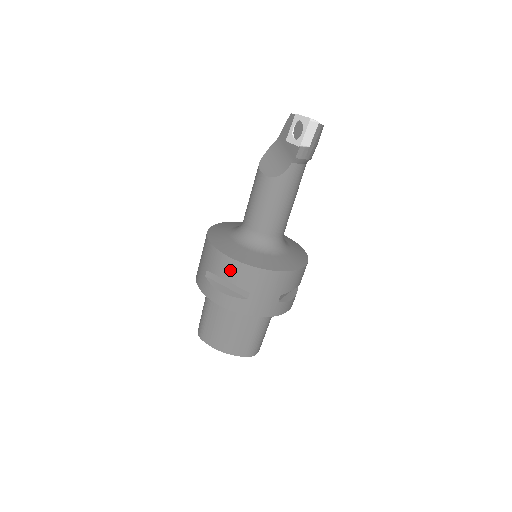
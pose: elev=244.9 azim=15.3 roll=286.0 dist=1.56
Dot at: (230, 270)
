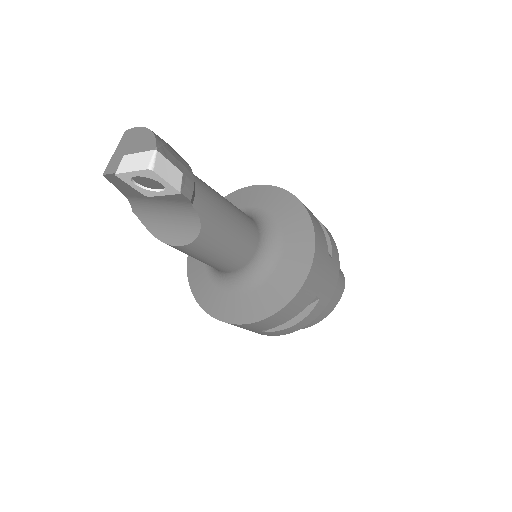
Dot at: (284, 316)
